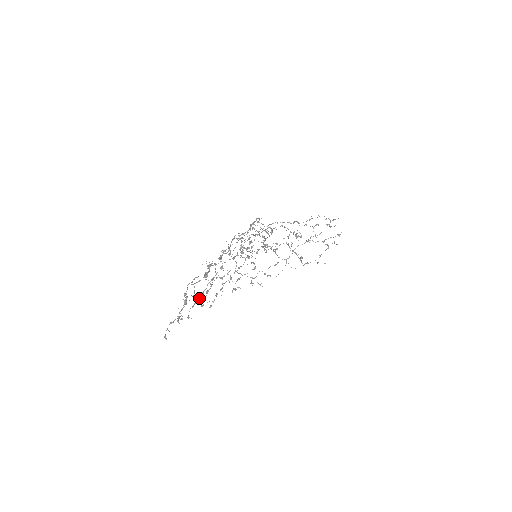
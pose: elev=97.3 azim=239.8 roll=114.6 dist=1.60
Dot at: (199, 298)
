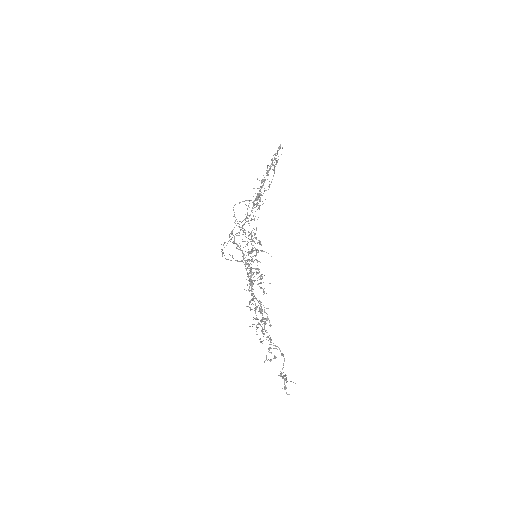
Dot at: occluded
